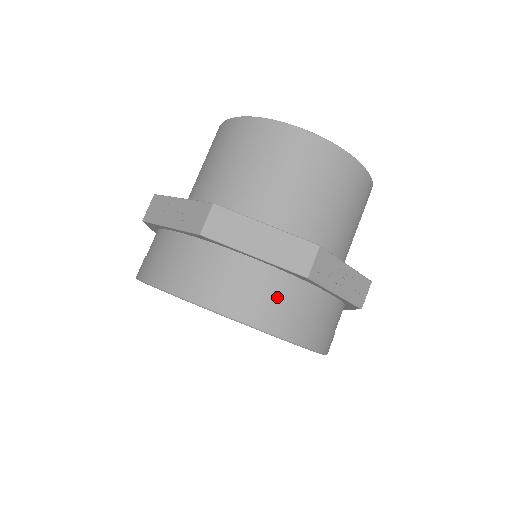
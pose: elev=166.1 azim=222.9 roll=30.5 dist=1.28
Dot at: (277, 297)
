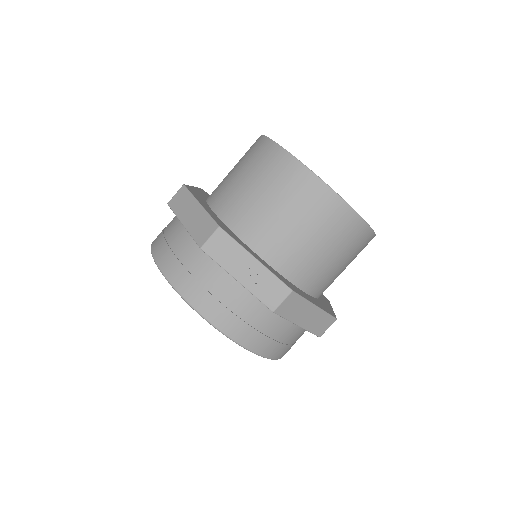
Dot at: (189, 262)
